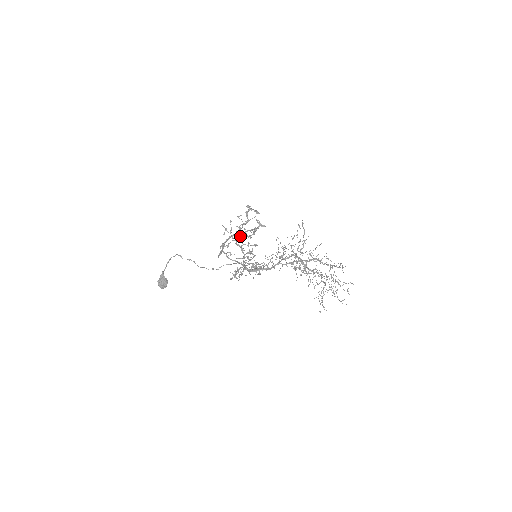
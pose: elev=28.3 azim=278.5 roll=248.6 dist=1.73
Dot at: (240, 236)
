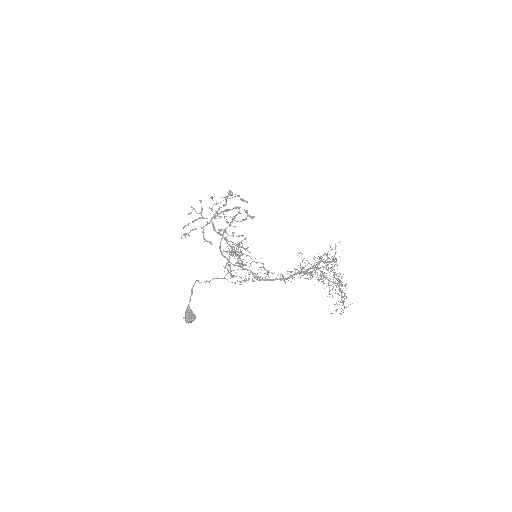
Dot at: (212, 218)
